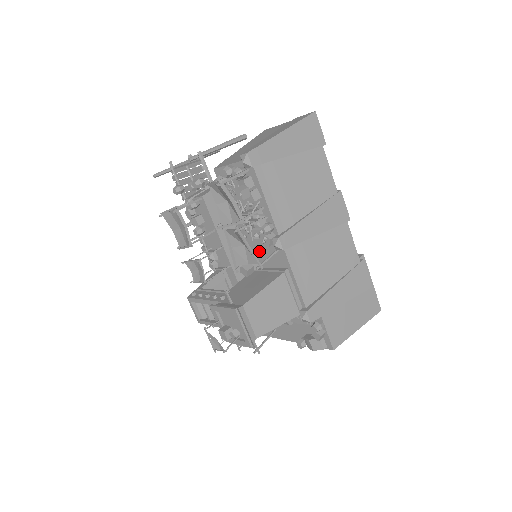
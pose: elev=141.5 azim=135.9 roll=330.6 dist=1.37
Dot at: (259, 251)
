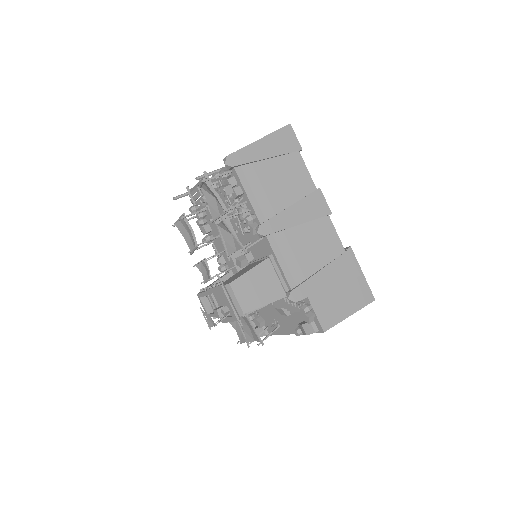
Dot at: occluded
